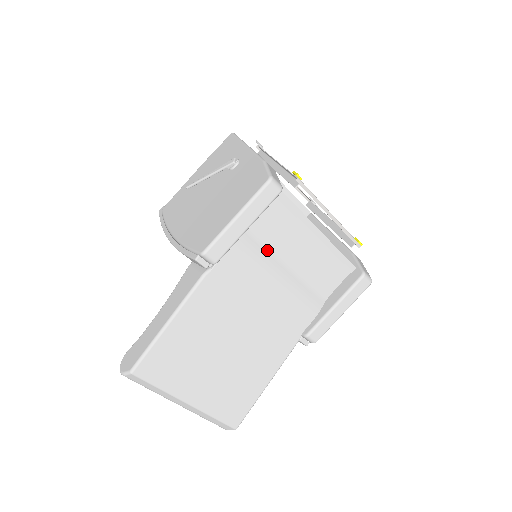
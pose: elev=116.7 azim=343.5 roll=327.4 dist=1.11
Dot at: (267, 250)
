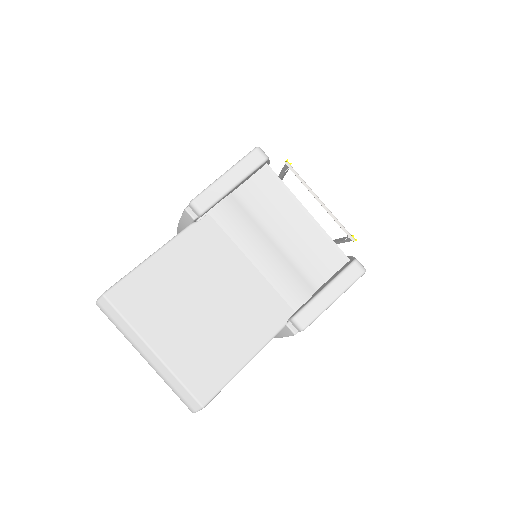
Dot at: (255, 220)
